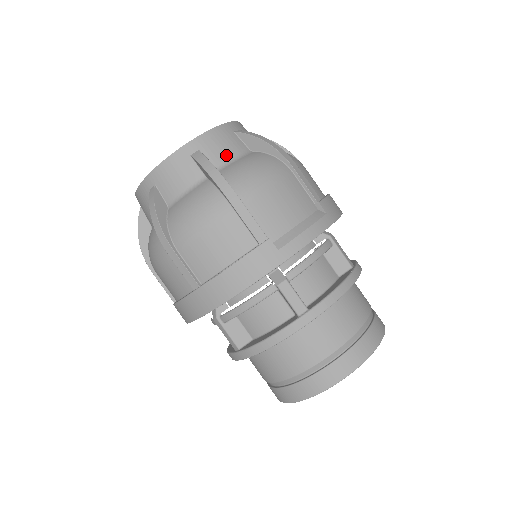
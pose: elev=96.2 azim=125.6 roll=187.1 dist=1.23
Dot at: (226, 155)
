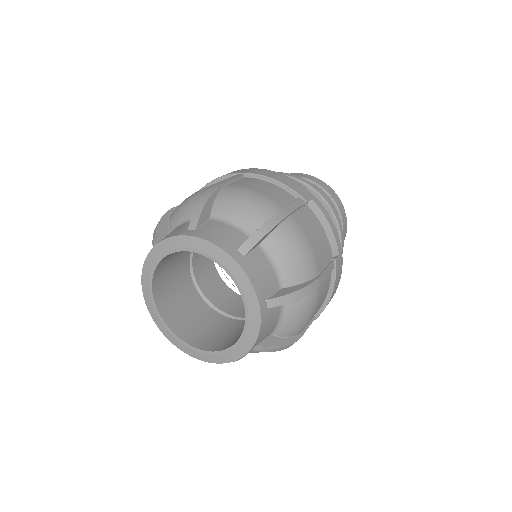
Dot at: (271, 274)
